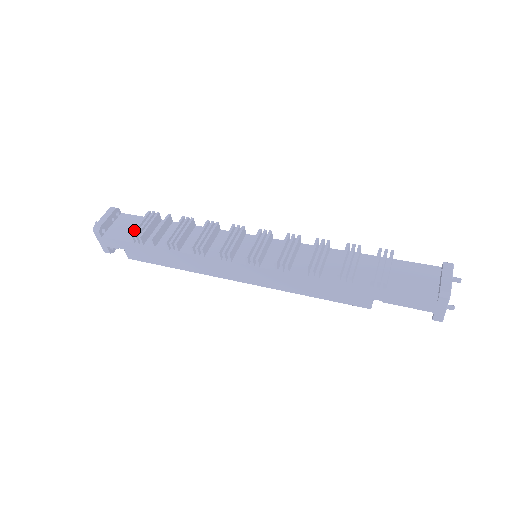
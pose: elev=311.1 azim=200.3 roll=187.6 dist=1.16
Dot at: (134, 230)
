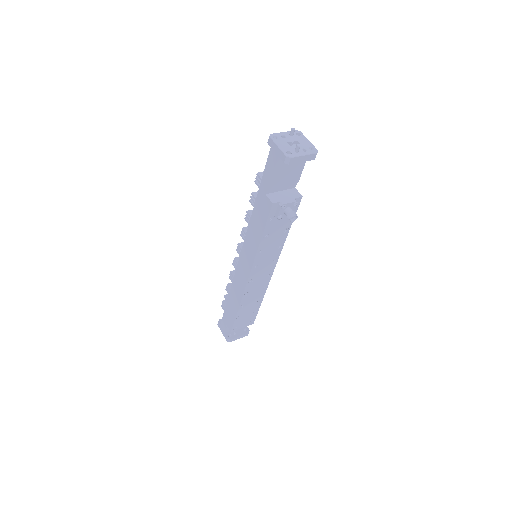
Dot at: occluded
